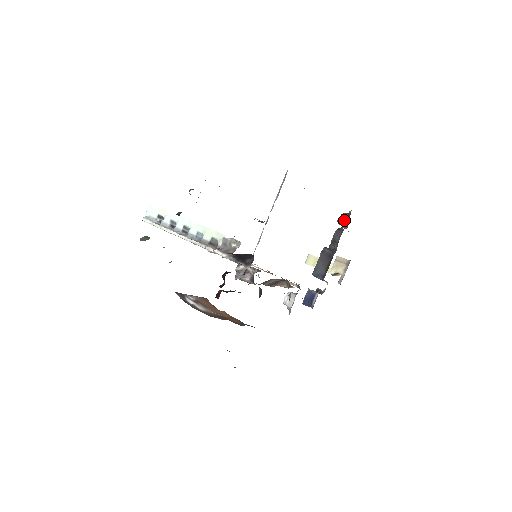
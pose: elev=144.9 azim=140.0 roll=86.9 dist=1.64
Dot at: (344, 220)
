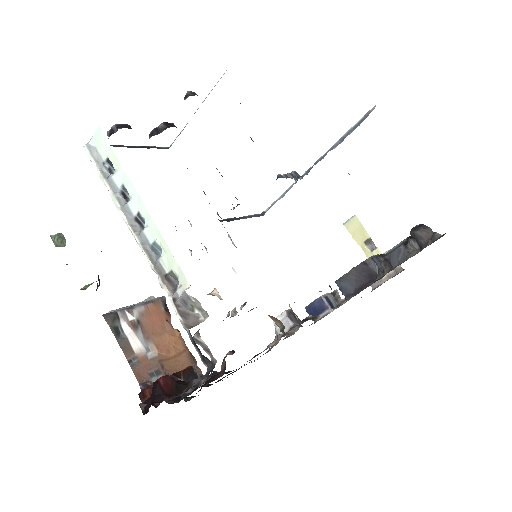
Dot at: (421, 239)
